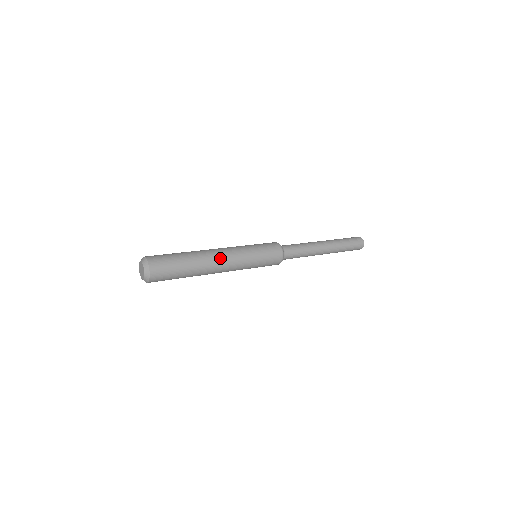
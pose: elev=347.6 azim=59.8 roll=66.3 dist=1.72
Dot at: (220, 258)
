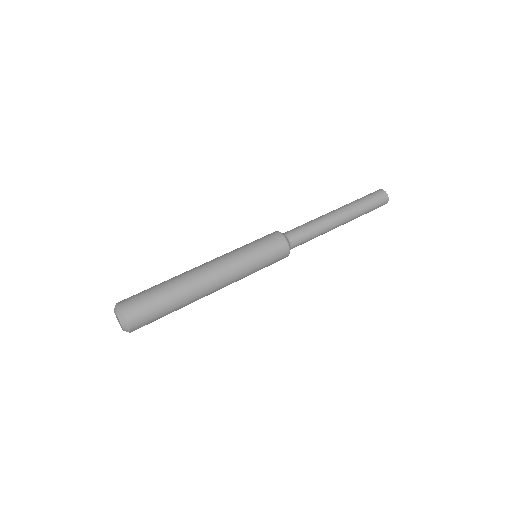
Dot at: (209, 274)
